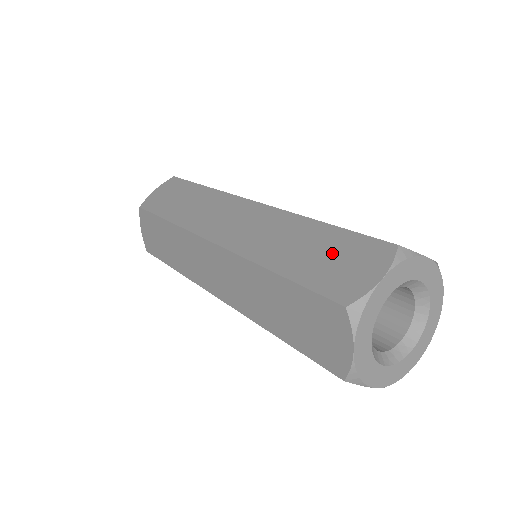
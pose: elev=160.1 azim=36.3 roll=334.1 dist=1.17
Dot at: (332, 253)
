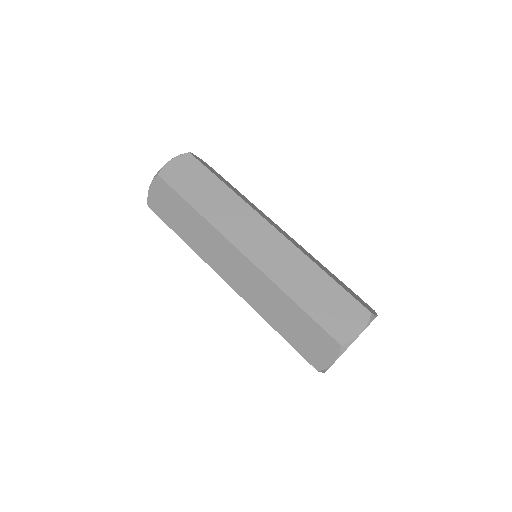
Dot at: (333, 303)
